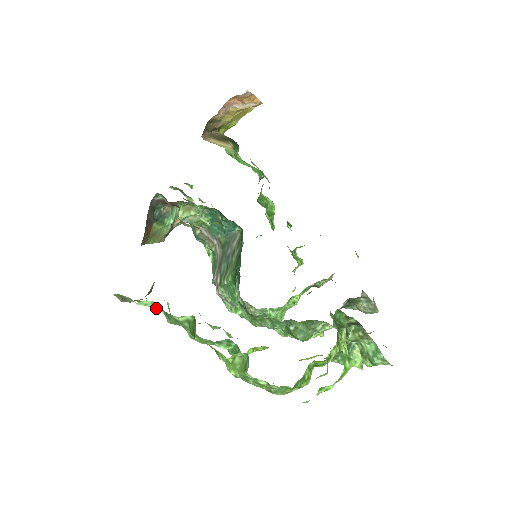
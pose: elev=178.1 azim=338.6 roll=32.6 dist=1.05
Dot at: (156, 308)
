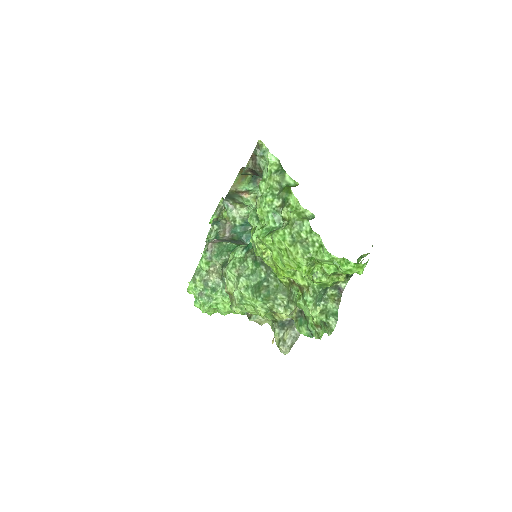
Dot at: (272, 167)
